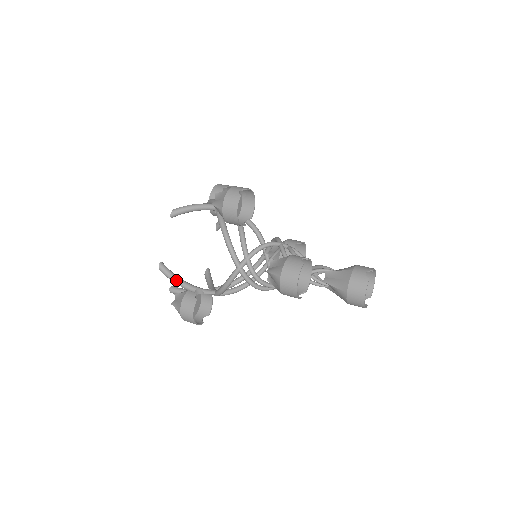
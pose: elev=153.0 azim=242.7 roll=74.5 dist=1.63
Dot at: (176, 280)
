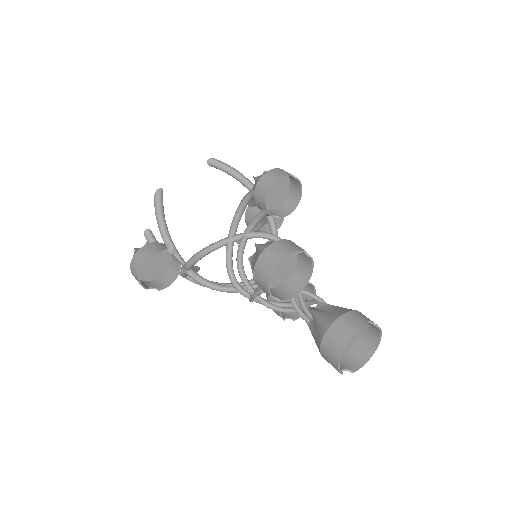
Dot at: (160, 216)
